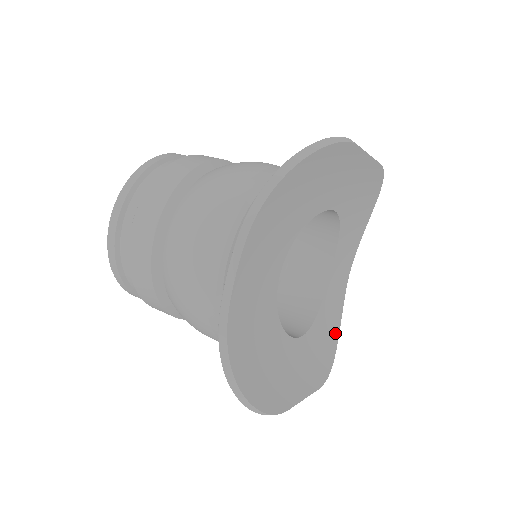
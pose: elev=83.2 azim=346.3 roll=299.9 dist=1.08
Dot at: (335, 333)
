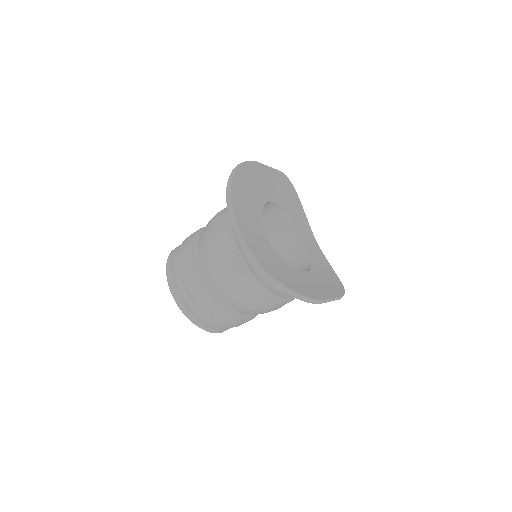
Dot at: (333, 275)
